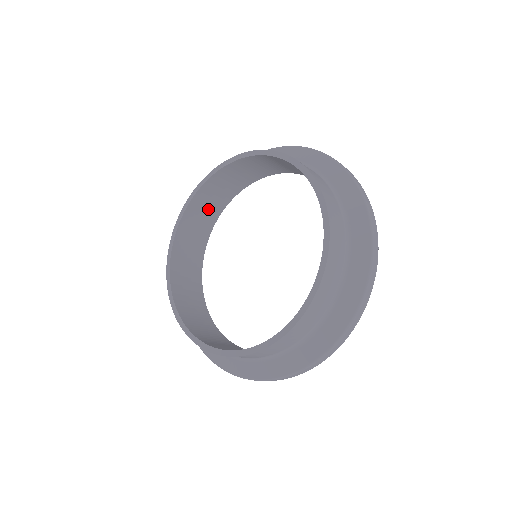
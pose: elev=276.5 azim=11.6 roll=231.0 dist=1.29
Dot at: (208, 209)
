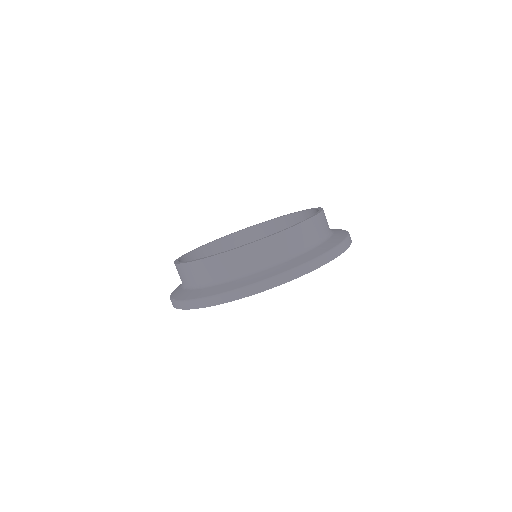
Dot at: occluded
